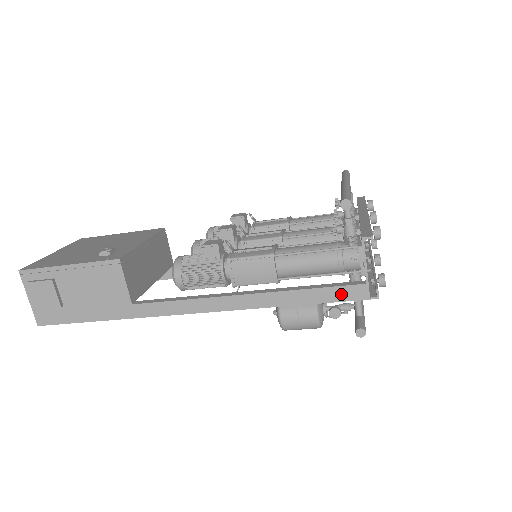
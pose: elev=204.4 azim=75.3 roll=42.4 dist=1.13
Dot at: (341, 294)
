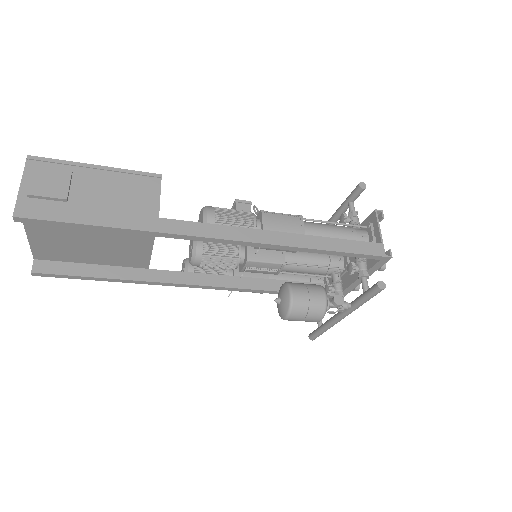
Dot at: (363, 248)
